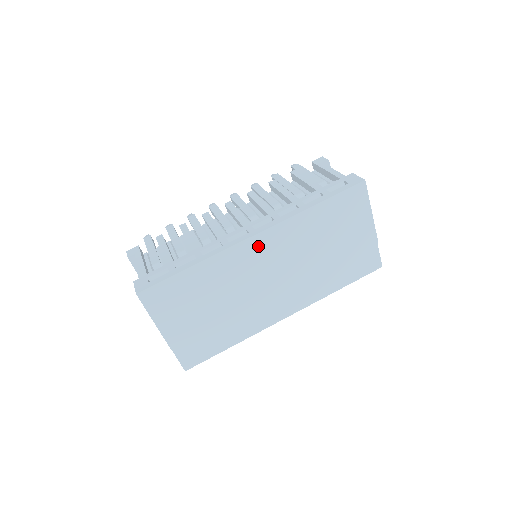
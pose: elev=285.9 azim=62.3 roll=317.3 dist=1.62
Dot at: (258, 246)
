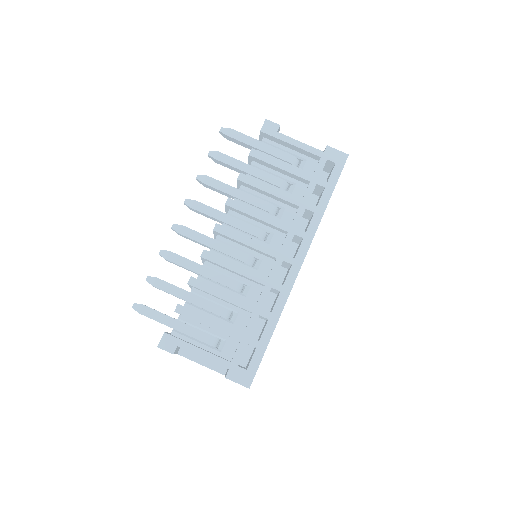
Dot at: occluded
